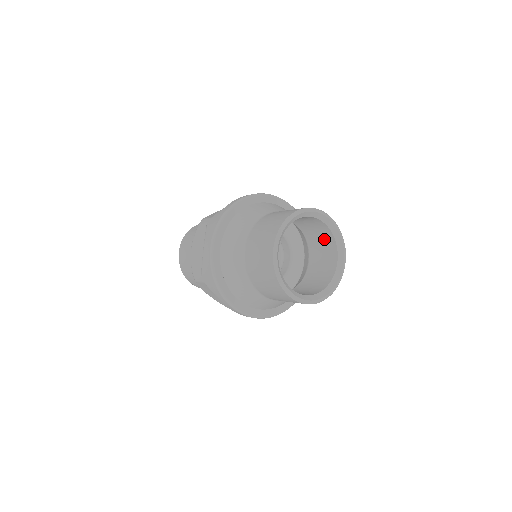
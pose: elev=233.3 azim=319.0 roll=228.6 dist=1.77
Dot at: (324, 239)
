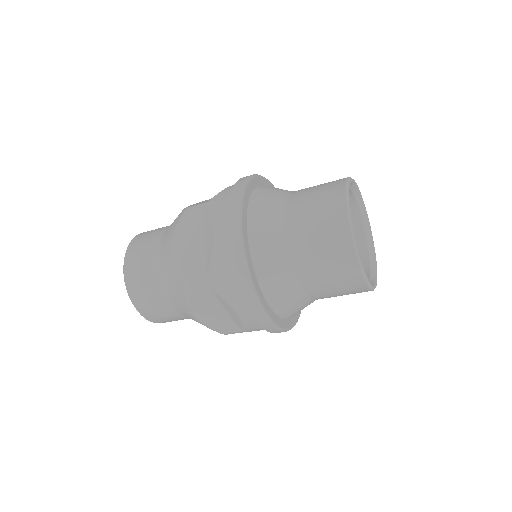
Dot at: occluded
